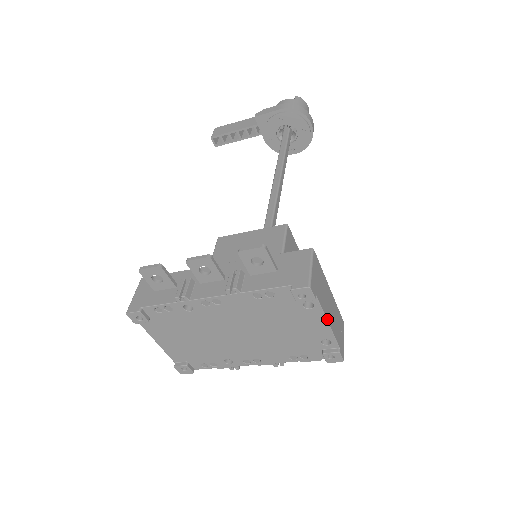
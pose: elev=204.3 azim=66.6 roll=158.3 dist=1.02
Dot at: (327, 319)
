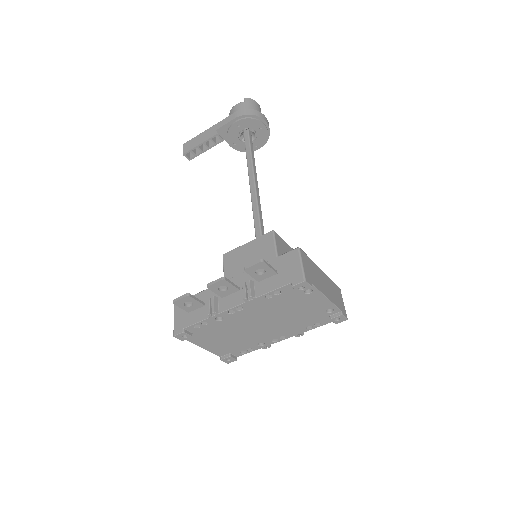
Dot at: (325, 296)
